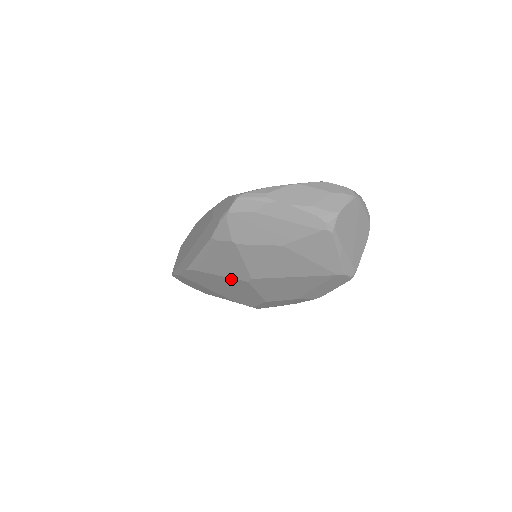
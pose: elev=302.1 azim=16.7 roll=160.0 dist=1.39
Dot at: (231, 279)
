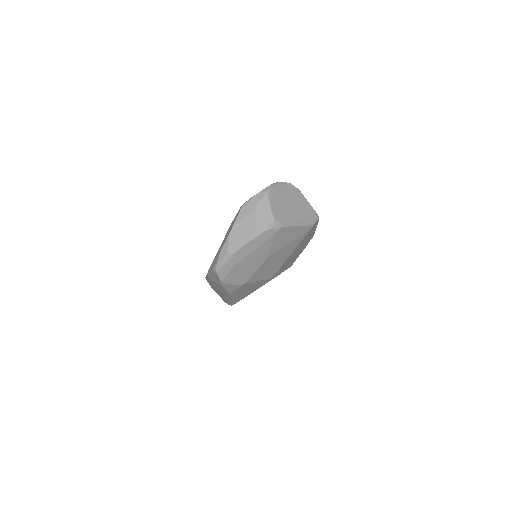
Dot at: occluded
